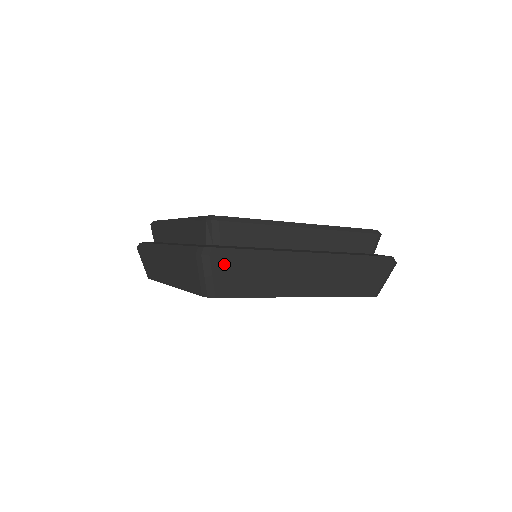
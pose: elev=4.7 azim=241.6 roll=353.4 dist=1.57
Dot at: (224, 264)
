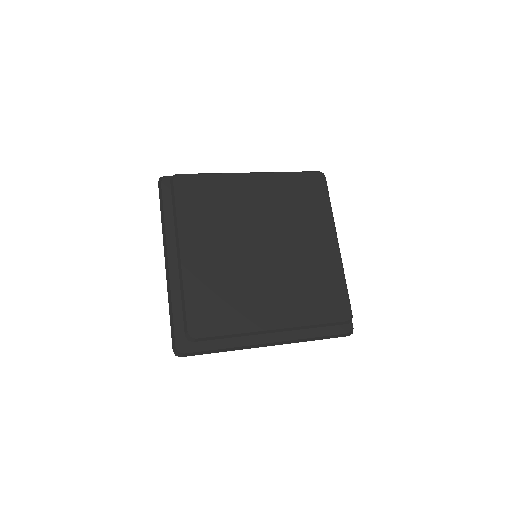
Dot at: occluded
